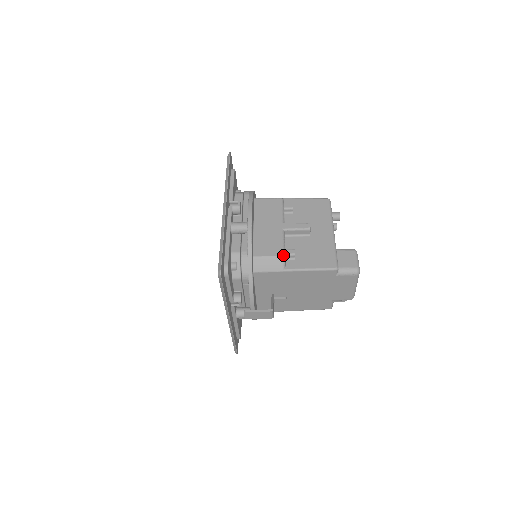
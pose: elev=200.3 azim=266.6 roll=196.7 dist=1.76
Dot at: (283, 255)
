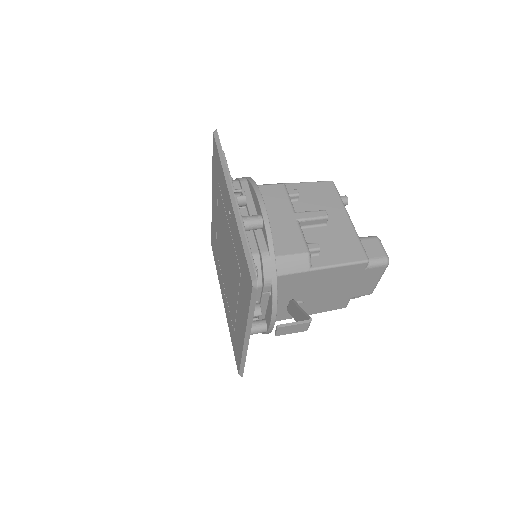
Dot at: (308, 251)
